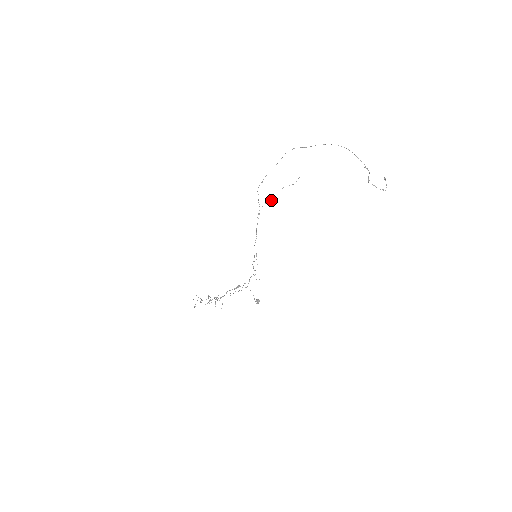
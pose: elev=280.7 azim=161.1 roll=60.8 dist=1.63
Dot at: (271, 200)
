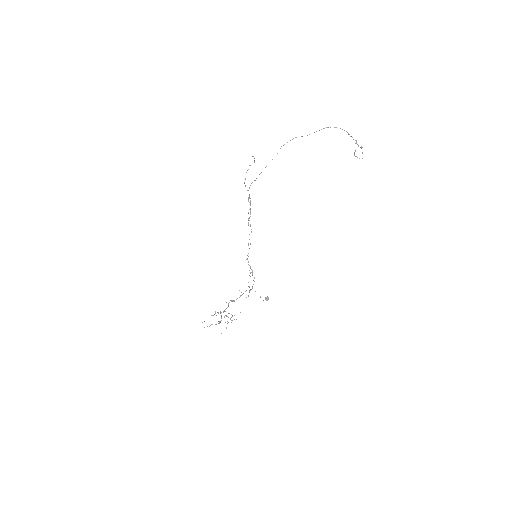
Dot at: occluded
